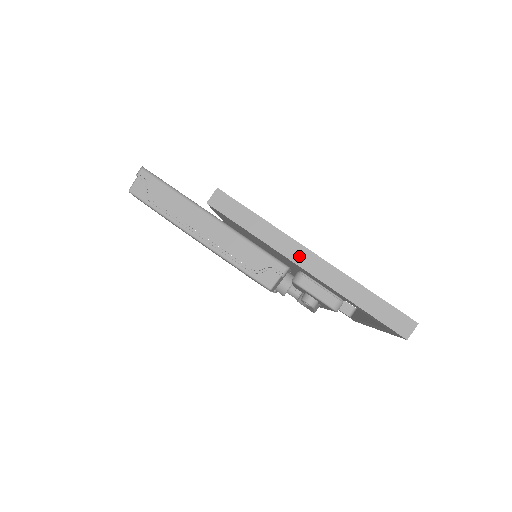
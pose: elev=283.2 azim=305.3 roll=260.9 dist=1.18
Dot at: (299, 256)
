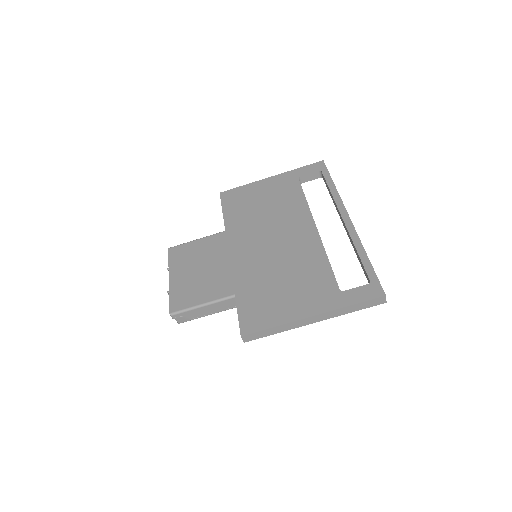
Dot at: (307, 322)
